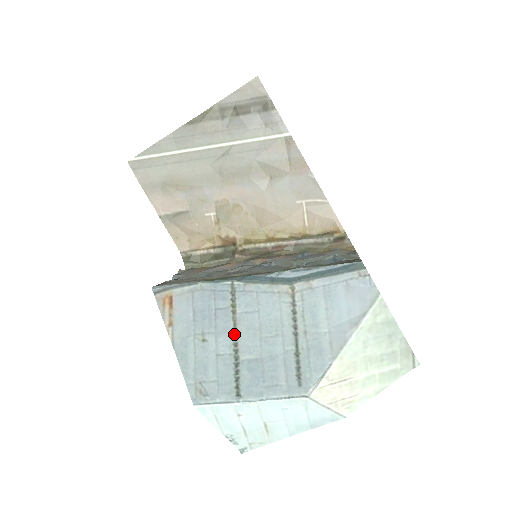
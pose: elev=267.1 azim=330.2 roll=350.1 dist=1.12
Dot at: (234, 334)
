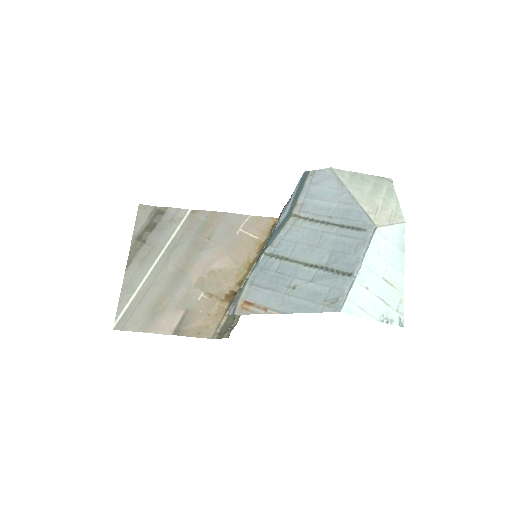
Dot at: (303, 264)
